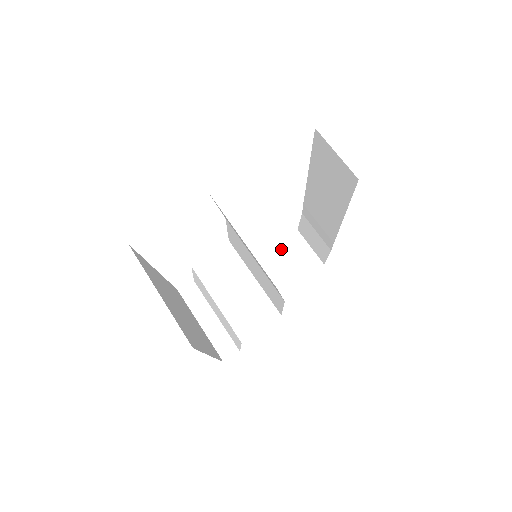
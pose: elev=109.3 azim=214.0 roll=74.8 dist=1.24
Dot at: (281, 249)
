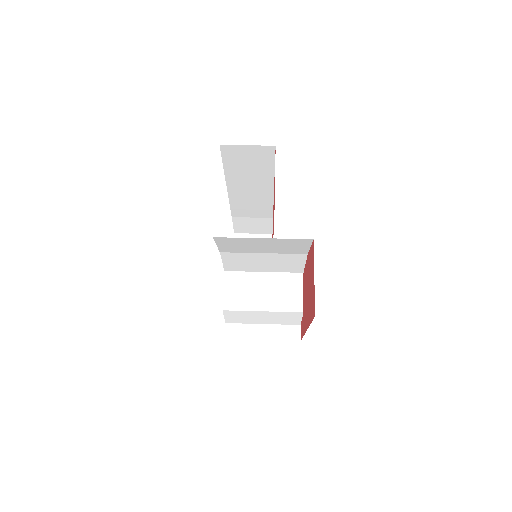
Dot at: occluded
